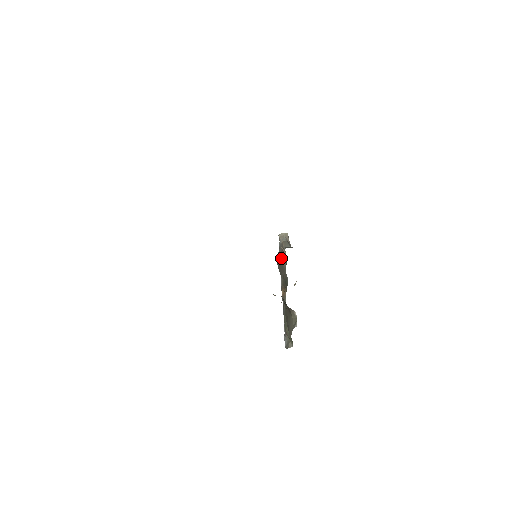
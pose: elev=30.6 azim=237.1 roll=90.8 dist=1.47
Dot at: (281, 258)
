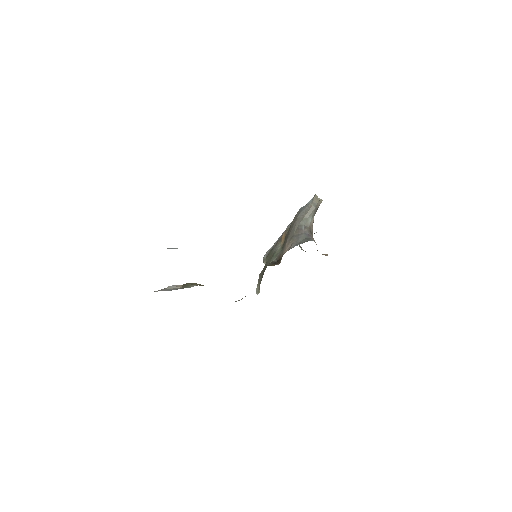
Dot at: (291, 233)
